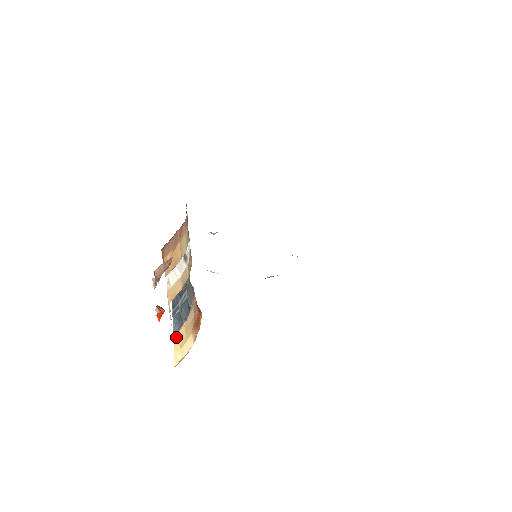
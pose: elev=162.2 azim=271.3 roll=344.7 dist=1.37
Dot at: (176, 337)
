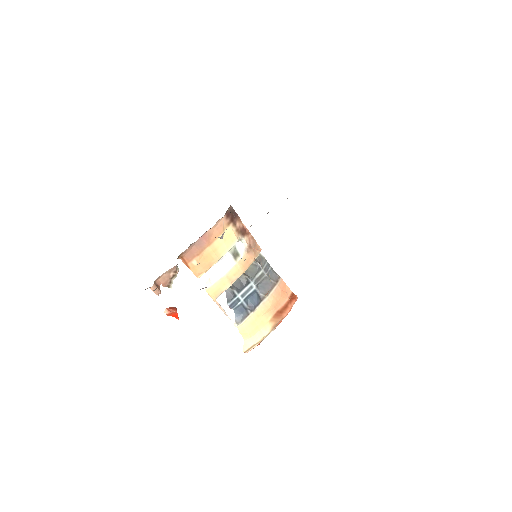
Dot at: (242, 326)
